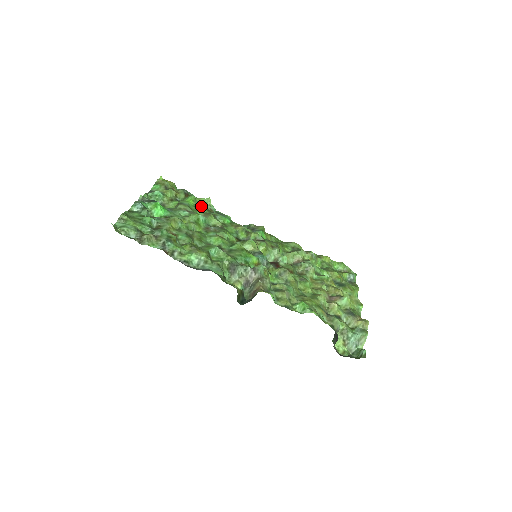
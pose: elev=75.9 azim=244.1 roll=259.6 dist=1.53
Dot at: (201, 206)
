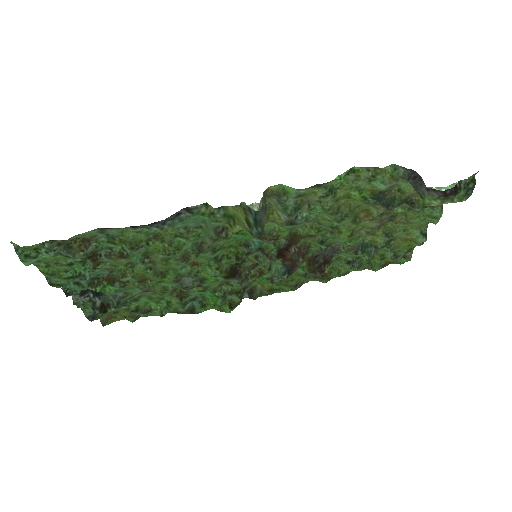
Dot at: (168, 309)
